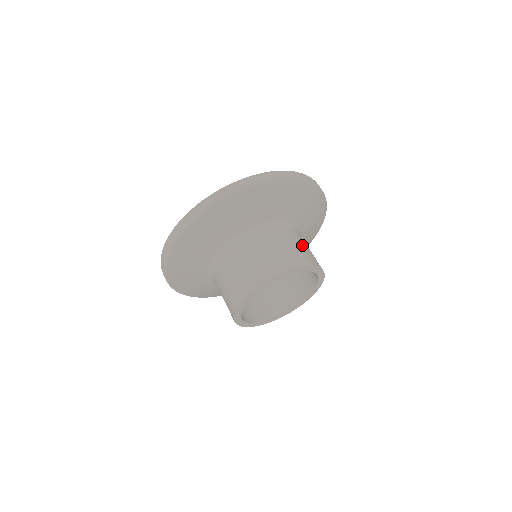
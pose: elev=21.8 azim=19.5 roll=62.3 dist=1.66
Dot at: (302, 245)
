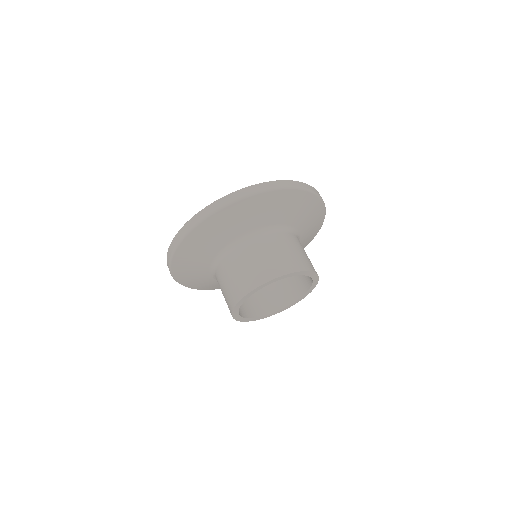
Dot at: (280, 251)
